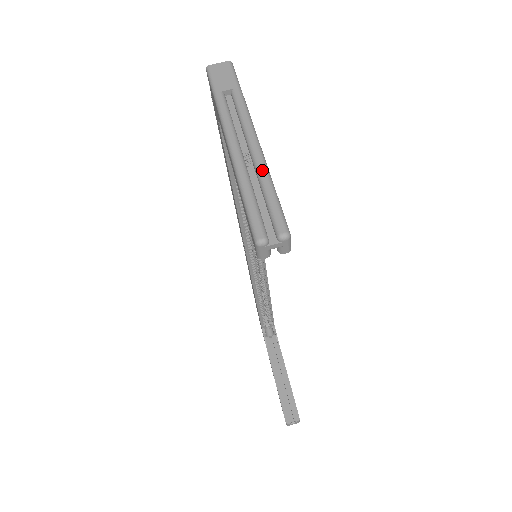
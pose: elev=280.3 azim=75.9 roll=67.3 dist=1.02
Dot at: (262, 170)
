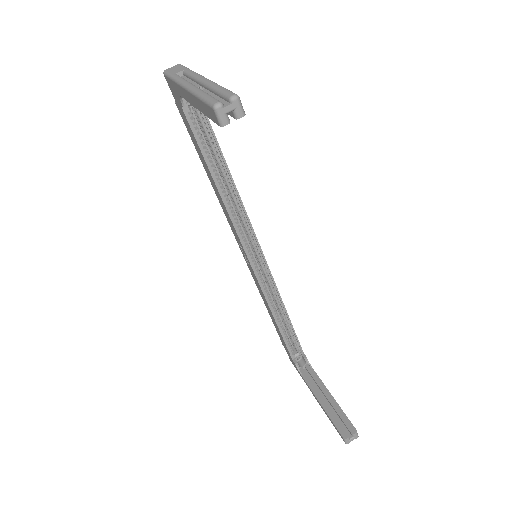
Dot at: (211, 83)
